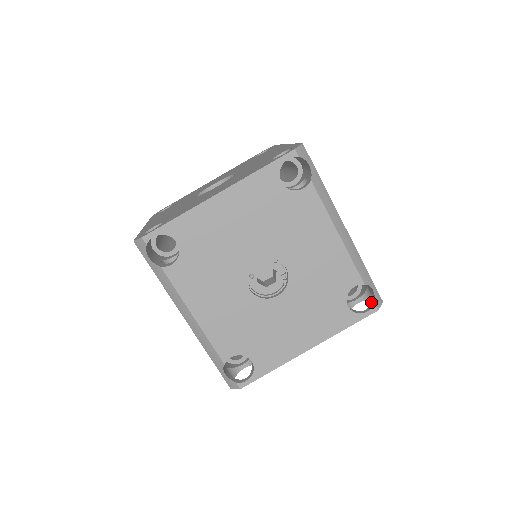
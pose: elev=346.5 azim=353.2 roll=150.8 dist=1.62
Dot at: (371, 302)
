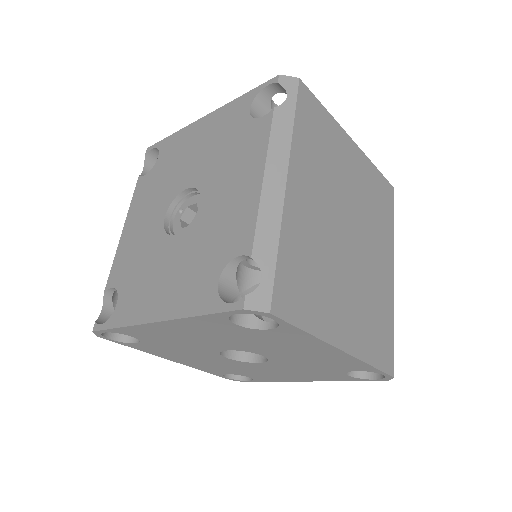
Dot at: occluded
